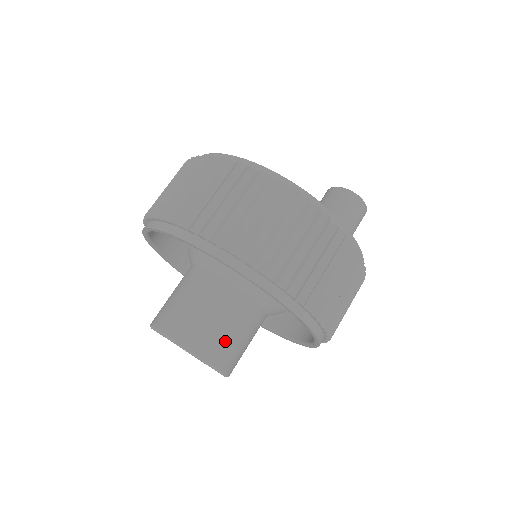
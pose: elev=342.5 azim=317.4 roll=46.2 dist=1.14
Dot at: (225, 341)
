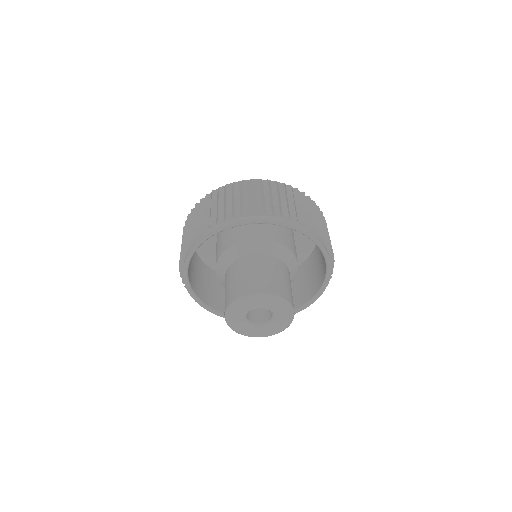
Dot at: (292, 297)
